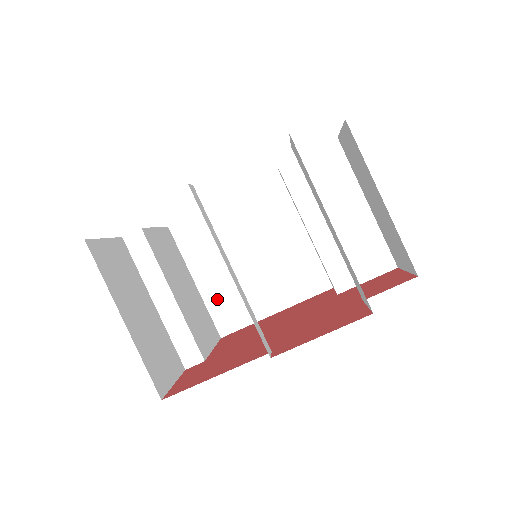
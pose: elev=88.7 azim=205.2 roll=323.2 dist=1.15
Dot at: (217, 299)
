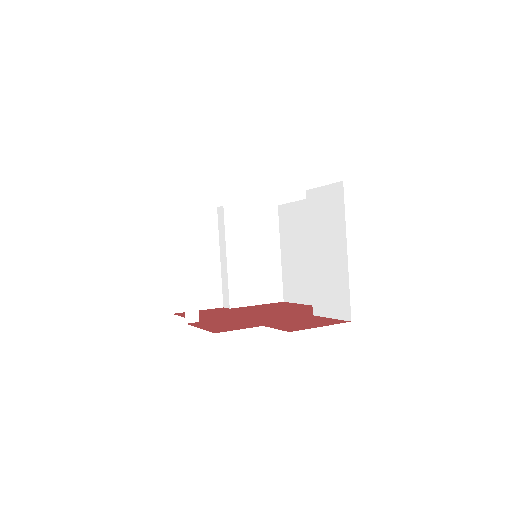
Dot at: (288, 273)
